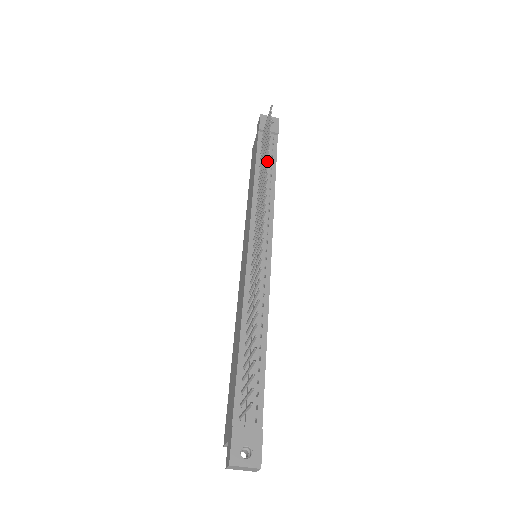
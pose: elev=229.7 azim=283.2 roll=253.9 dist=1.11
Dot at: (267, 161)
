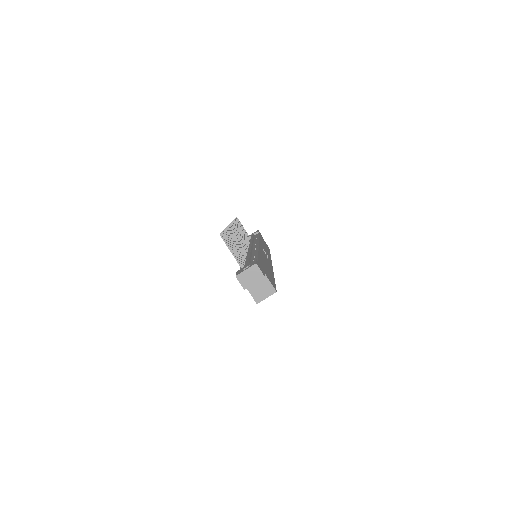
Dot at: (236, 223)
